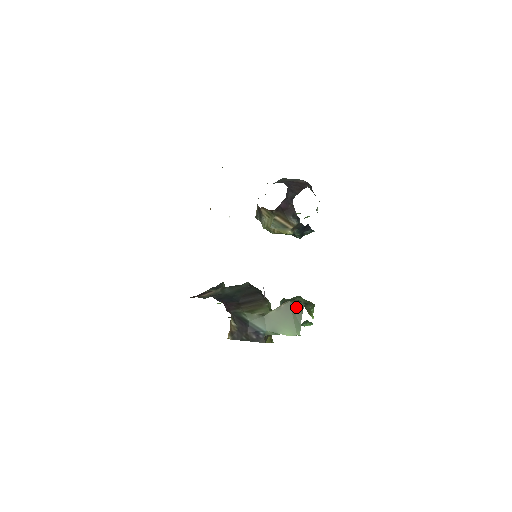
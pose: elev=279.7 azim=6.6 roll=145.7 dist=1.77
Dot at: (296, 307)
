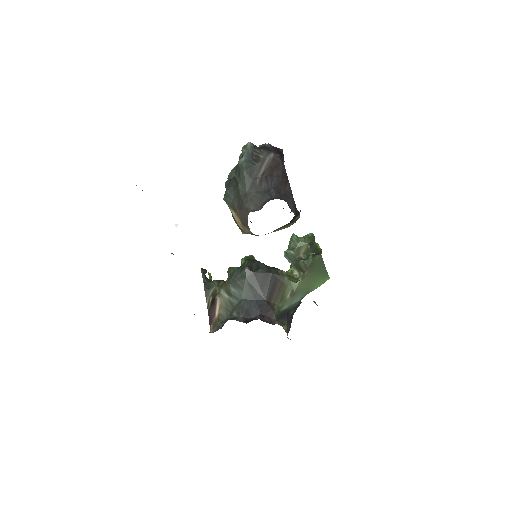
Dot at: (317, 264)
